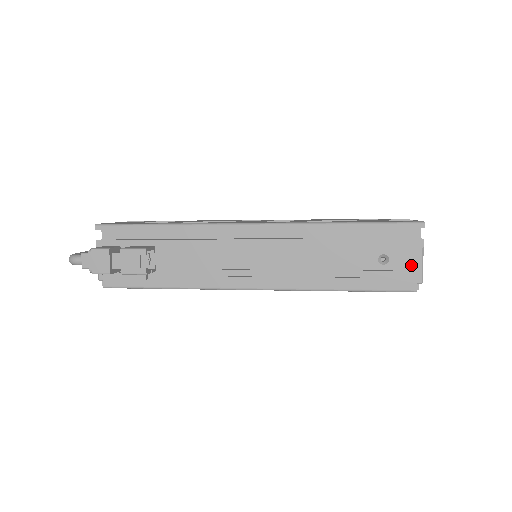
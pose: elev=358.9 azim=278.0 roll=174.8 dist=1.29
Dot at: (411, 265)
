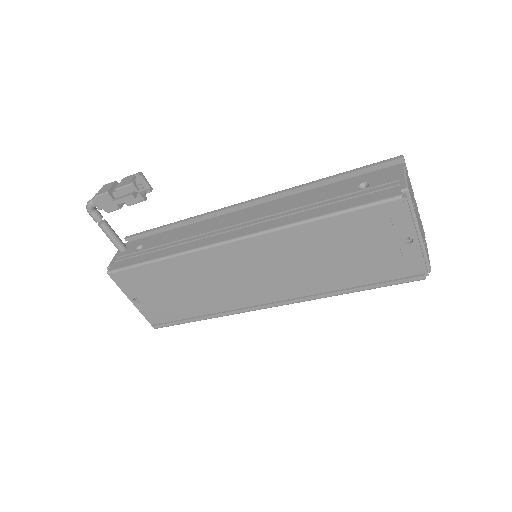
Dot at: (393, 181)
